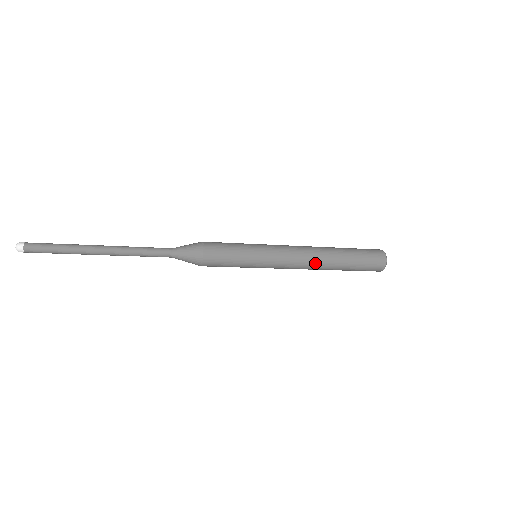
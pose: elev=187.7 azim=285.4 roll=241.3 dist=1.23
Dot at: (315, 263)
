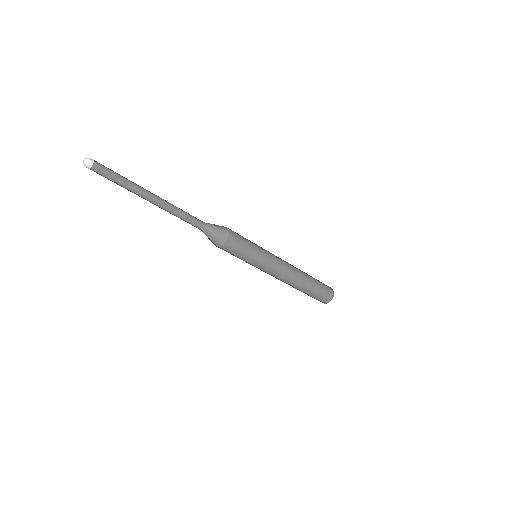
Dot at: (292, 280)
